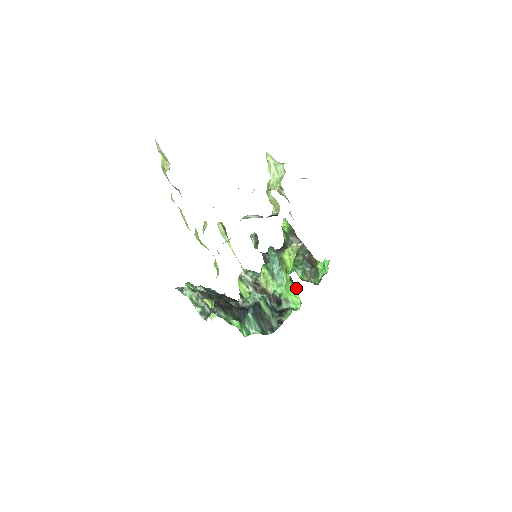
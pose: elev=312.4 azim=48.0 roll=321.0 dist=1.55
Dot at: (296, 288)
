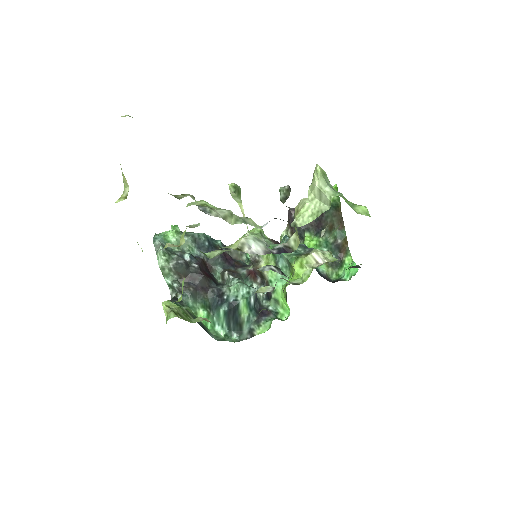
Dot at: occluded
